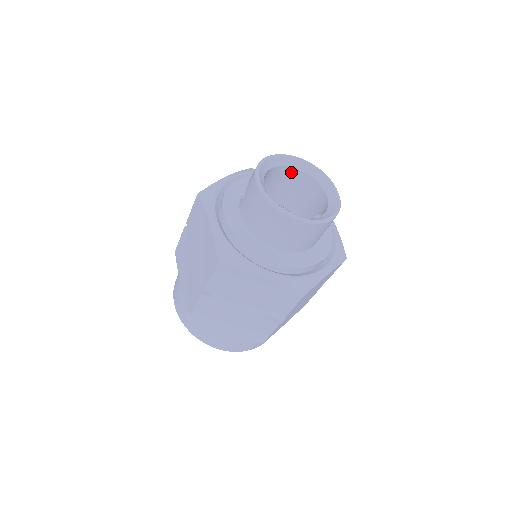
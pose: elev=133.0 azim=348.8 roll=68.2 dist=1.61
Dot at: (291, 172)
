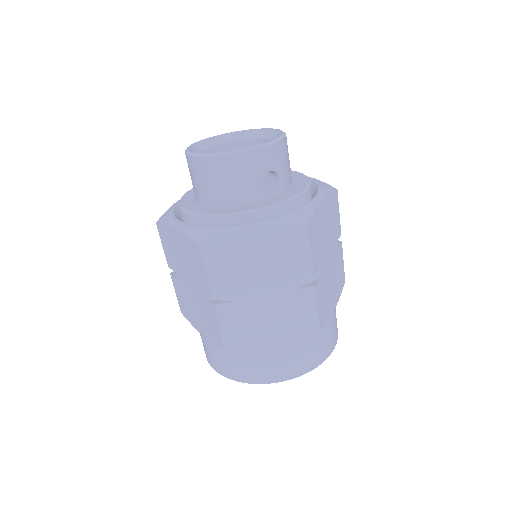
Dot at: occluded
